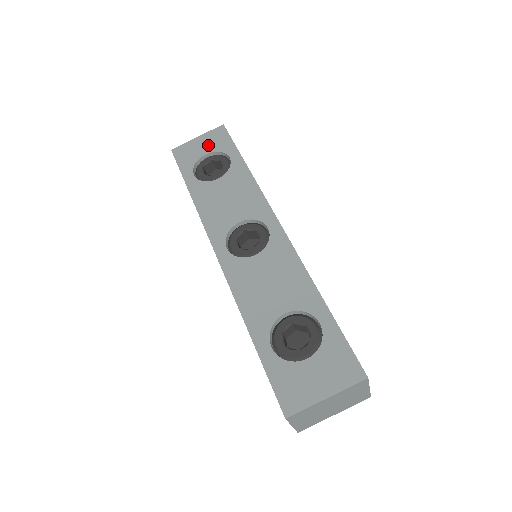
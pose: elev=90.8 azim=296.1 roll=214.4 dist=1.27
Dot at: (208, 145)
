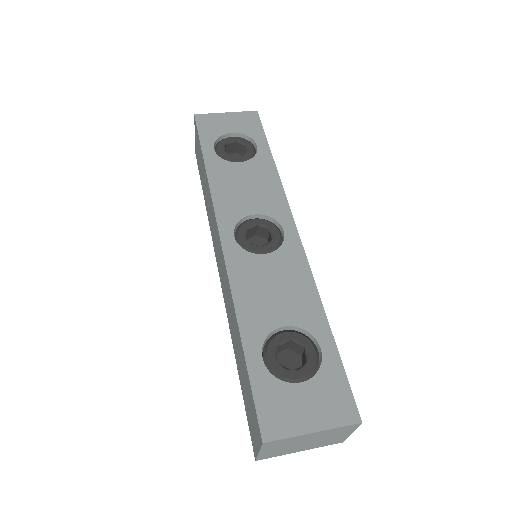
Dot at: (236, 125)
